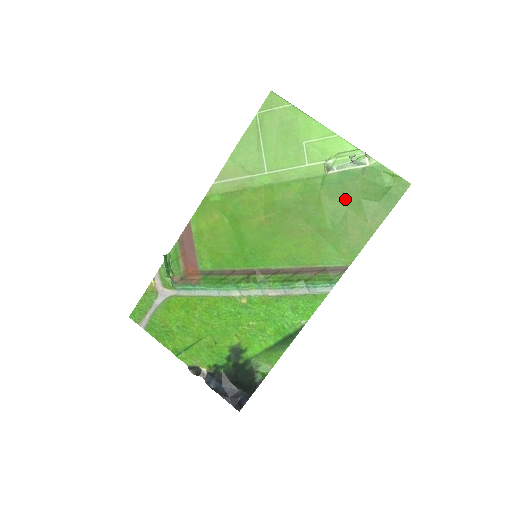
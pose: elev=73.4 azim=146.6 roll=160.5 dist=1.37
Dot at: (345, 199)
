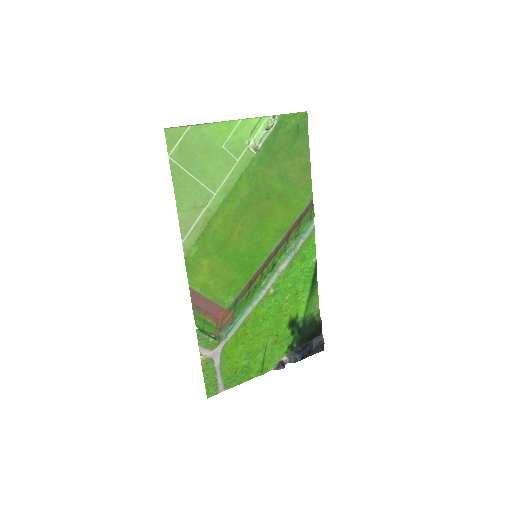
Dot at: (279, 160)
